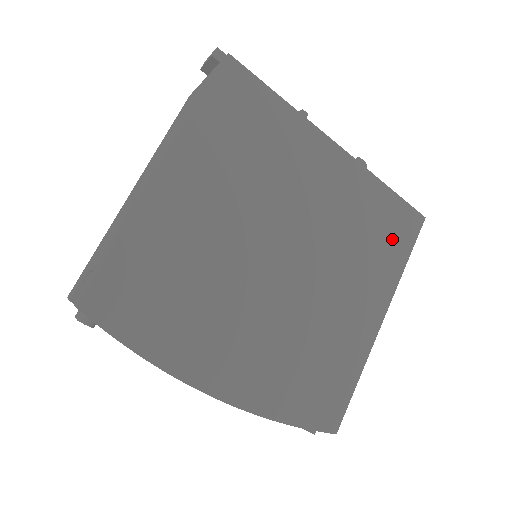
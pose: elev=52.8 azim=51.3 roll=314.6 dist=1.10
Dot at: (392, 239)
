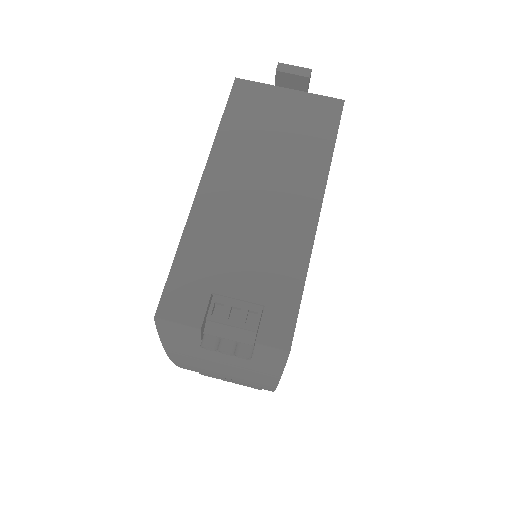
Dot at: occluded
